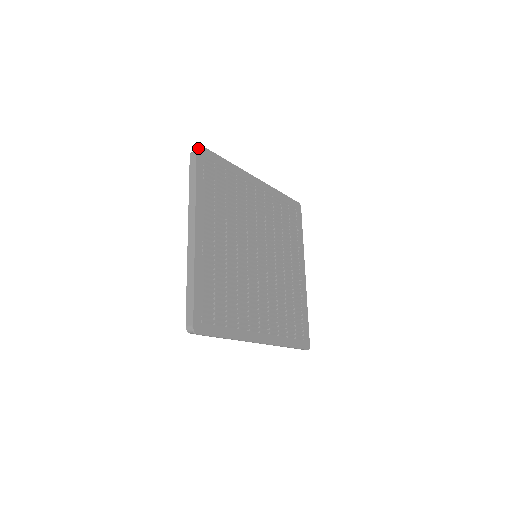
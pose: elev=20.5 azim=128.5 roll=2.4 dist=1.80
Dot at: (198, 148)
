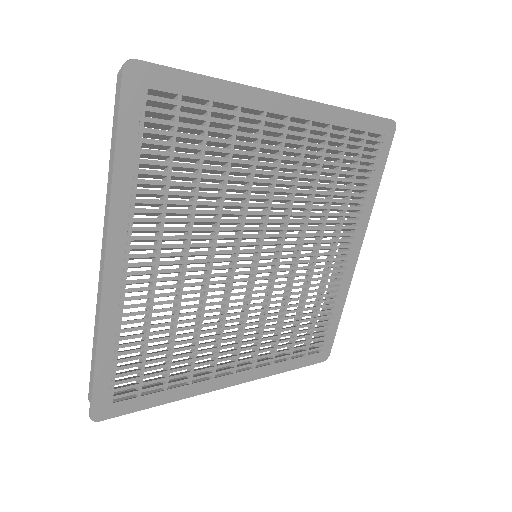
Dot at: (127, 70)
